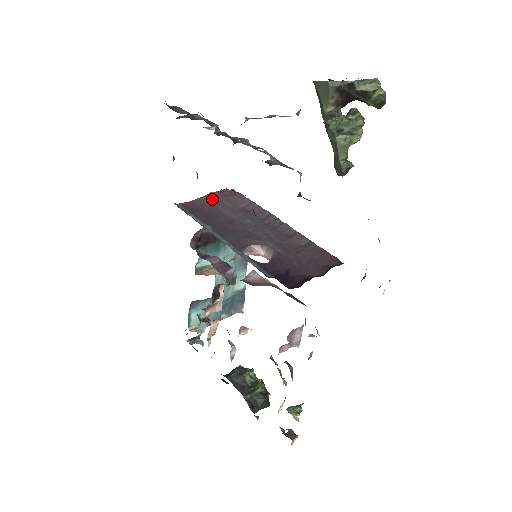
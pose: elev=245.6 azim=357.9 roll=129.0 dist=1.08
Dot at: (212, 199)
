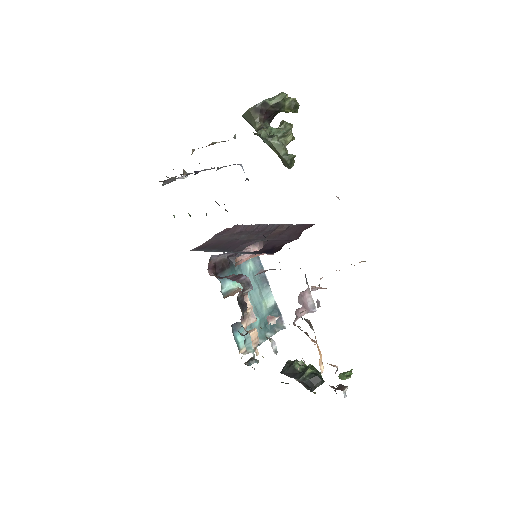
Dot at: (216, 237)
